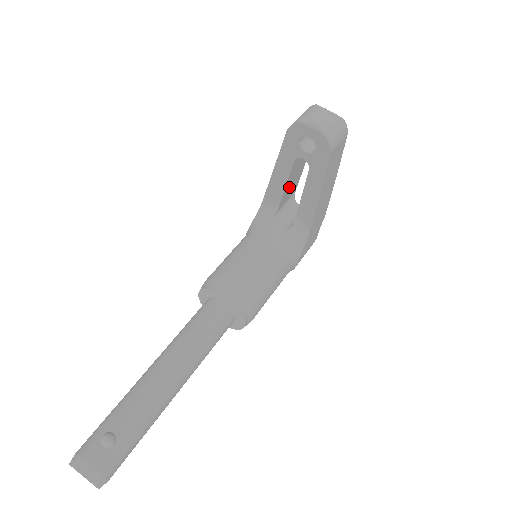
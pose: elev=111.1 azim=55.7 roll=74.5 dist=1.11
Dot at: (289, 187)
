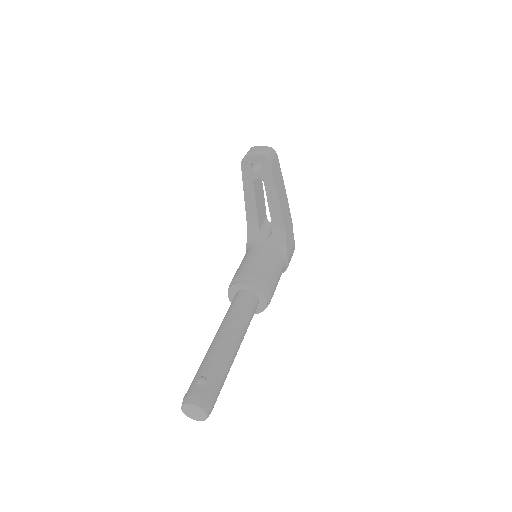
Dot at: (259, 208)
